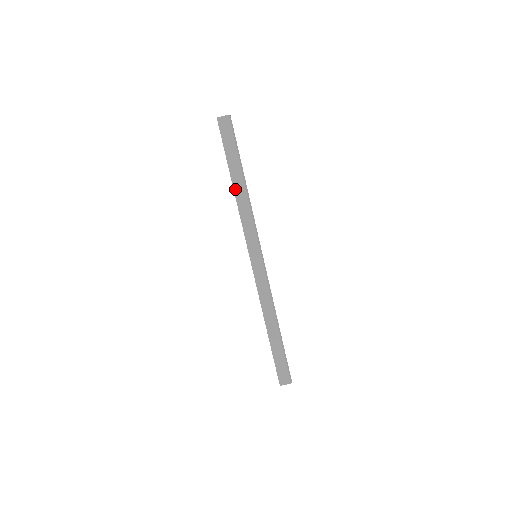
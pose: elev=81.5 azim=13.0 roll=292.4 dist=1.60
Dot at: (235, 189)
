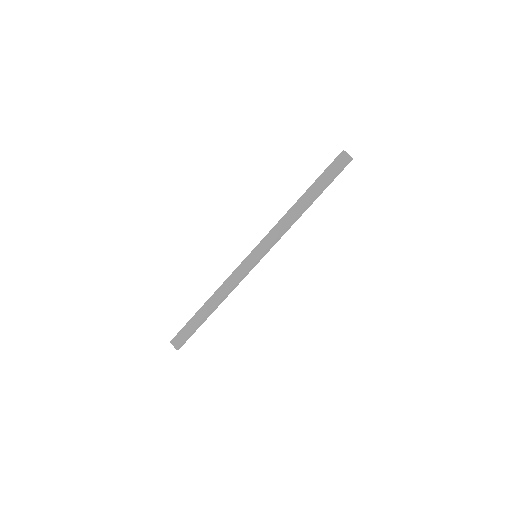
Dot at: (297, 203)
